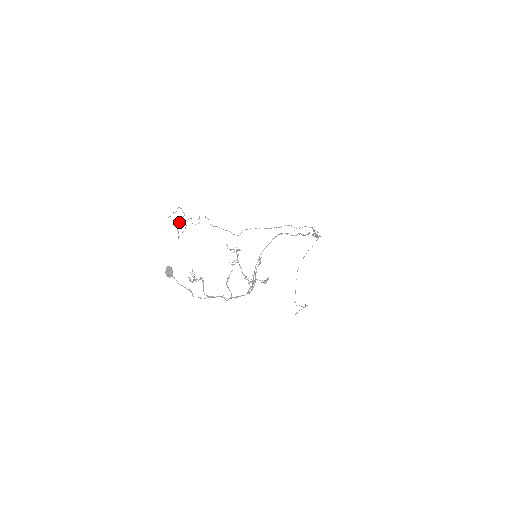
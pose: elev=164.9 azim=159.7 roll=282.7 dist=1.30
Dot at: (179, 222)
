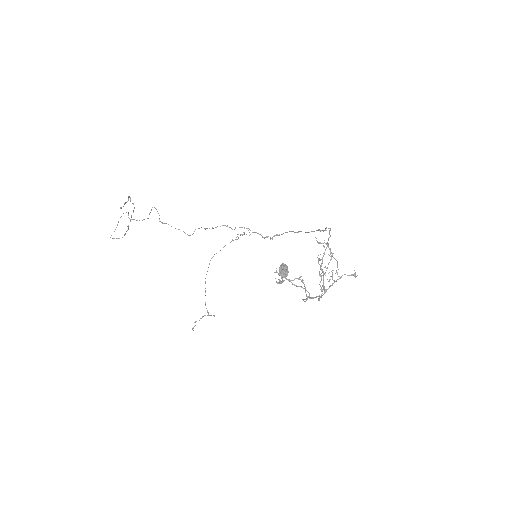
Dot at: (131, 216)
